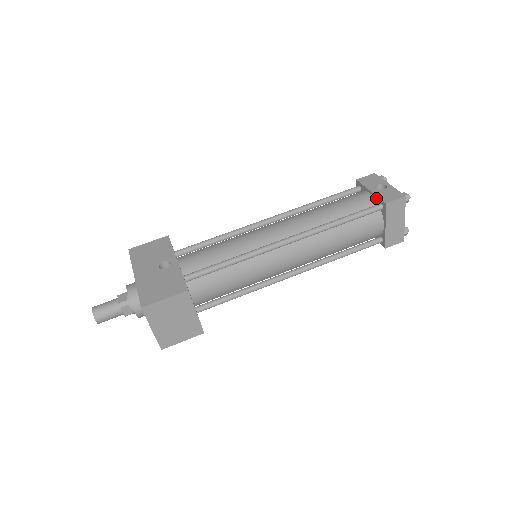
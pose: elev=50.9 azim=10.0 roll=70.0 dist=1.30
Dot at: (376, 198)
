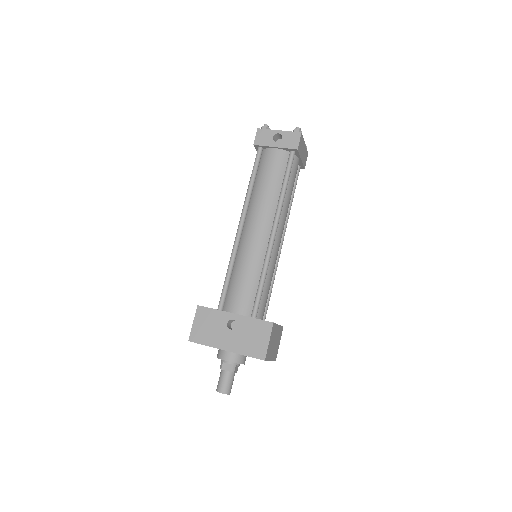
Dot at: (284, 149)
